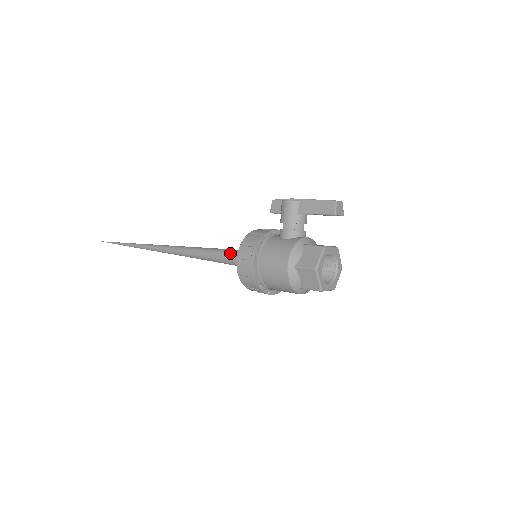
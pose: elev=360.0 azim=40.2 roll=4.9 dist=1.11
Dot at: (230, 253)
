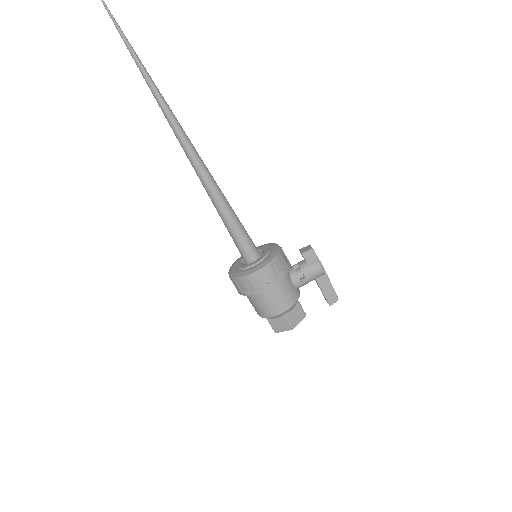
Dot at: (244, 235)
